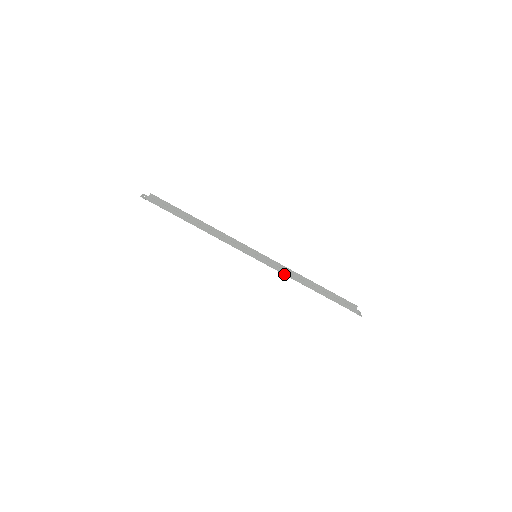
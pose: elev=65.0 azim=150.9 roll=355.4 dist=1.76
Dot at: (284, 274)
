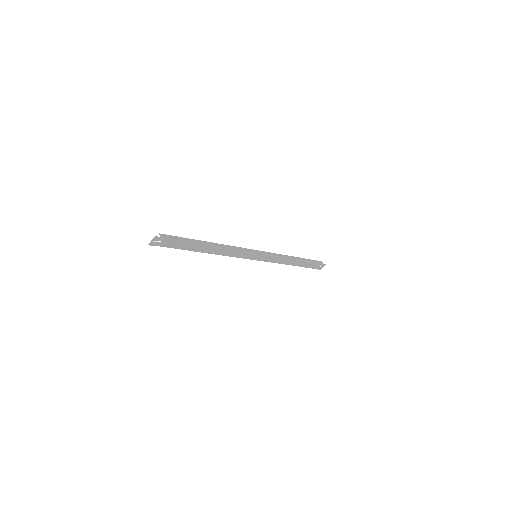
Dot at: (280, 257)
